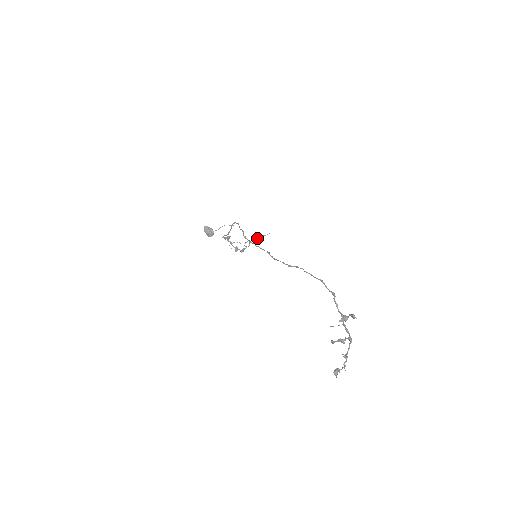
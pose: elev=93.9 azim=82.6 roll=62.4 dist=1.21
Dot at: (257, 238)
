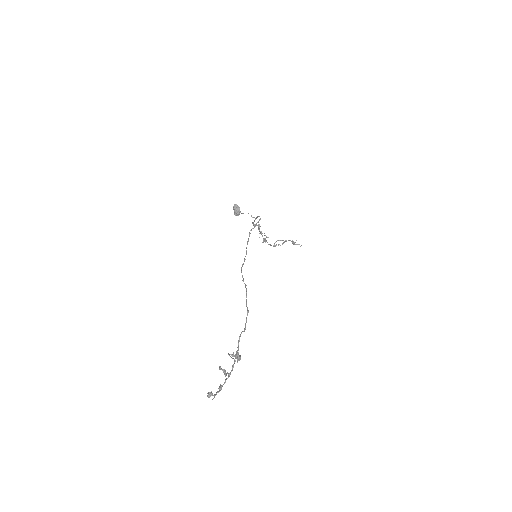
Dot at: (292, 243)
